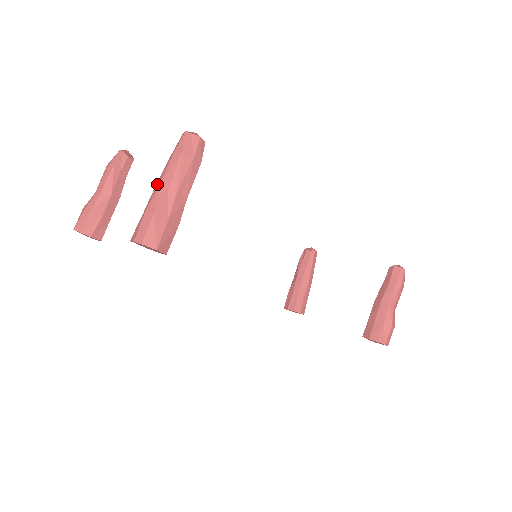
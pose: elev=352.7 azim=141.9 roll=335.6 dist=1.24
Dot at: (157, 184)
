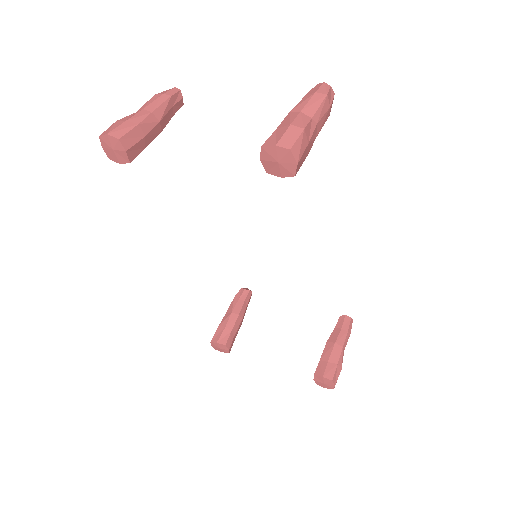
Dot at: (294, 110)
